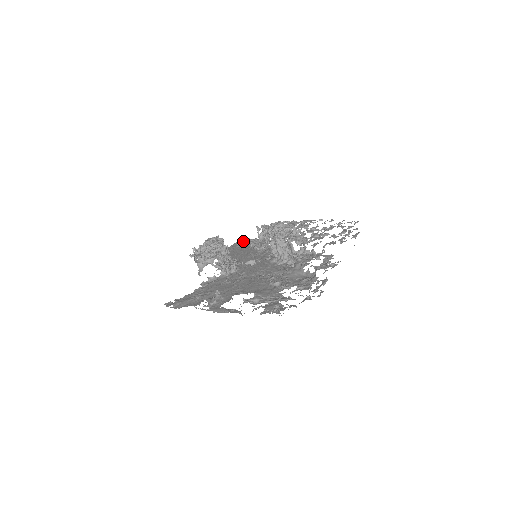
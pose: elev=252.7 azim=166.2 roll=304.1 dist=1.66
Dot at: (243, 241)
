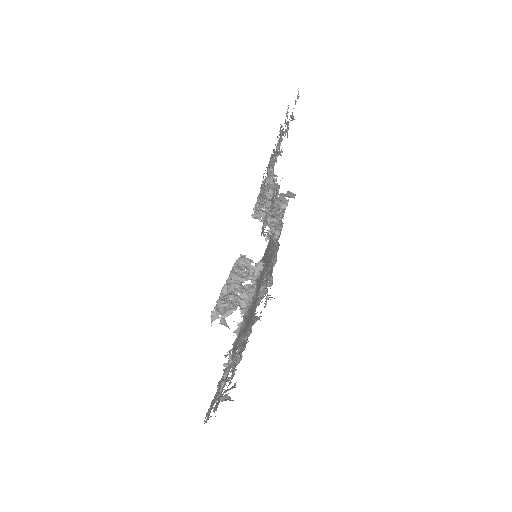
Dot at: (267, 232)
